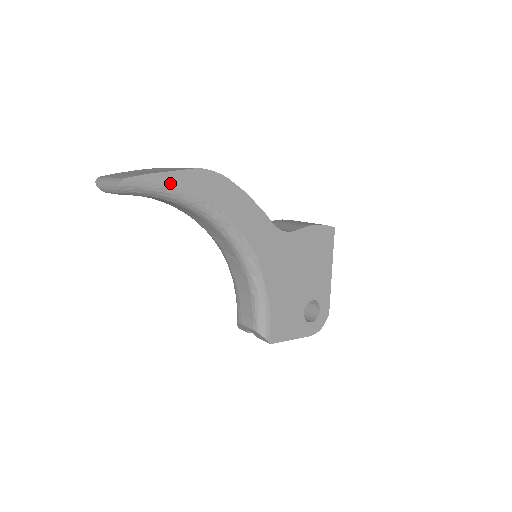
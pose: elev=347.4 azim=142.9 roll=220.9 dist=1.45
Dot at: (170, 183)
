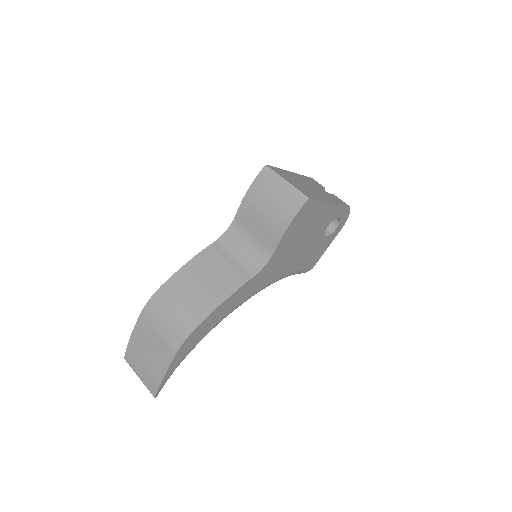
Dot at: (174, 369)
